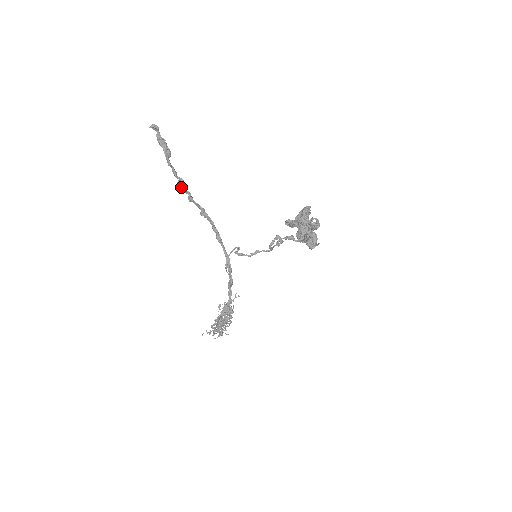
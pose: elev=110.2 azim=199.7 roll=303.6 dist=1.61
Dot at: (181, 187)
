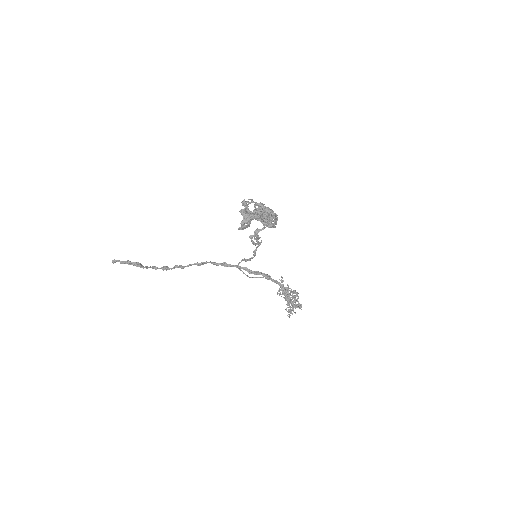
Dot at: occluded
